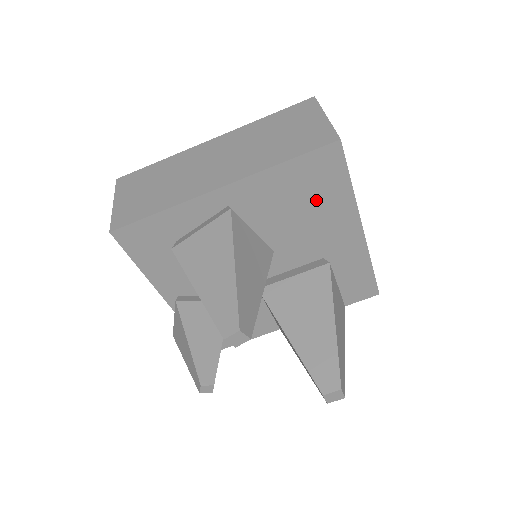
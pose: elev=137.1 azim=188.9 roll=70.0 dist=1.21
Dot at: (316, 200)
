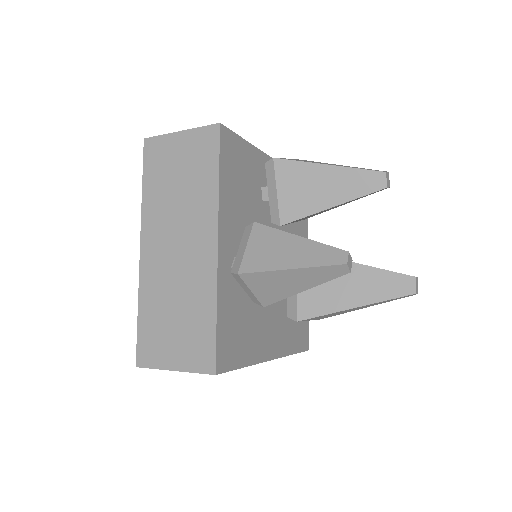
Dot at: occluded
